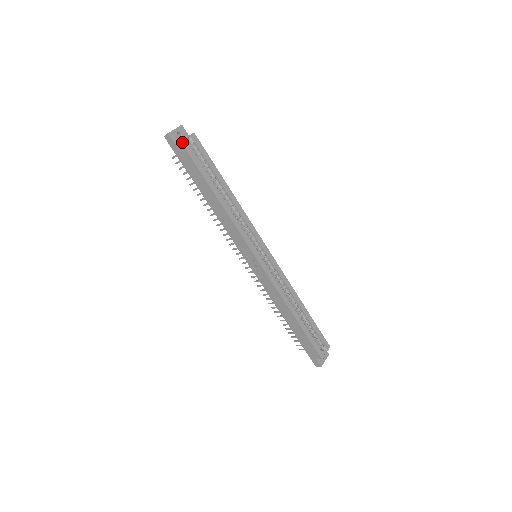
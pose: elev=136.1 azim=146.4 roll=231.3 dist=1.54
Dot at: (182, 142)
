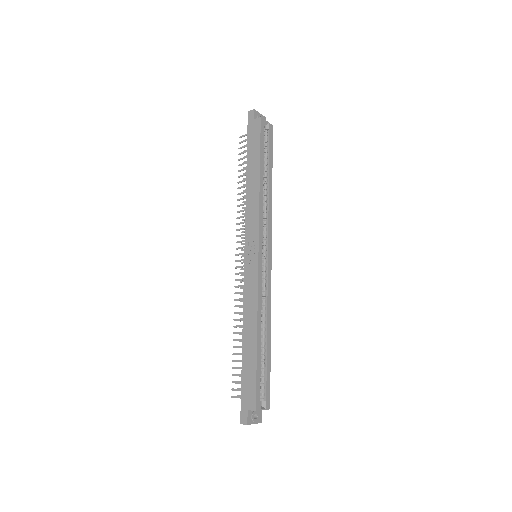
Dot at: (261, 119)
